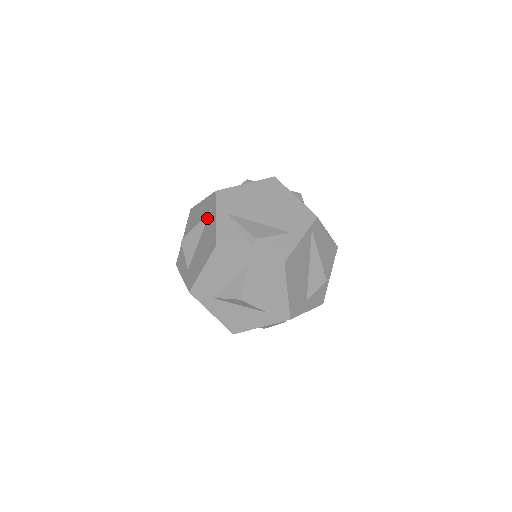
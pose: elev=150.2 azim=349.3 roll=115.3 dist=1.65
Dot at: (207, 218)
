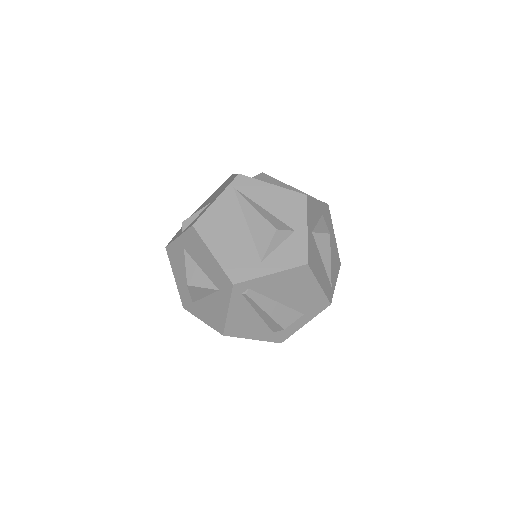
Dot at: occluded
